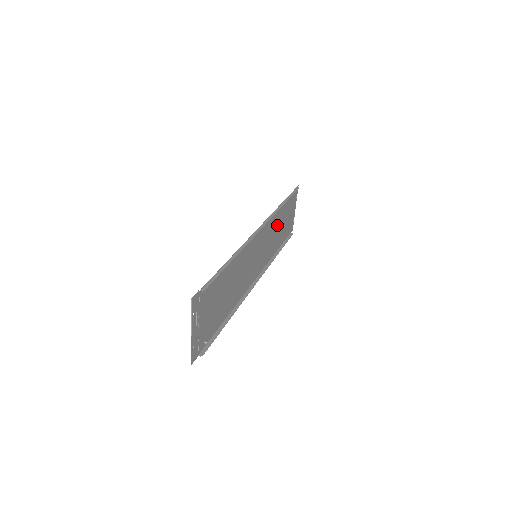
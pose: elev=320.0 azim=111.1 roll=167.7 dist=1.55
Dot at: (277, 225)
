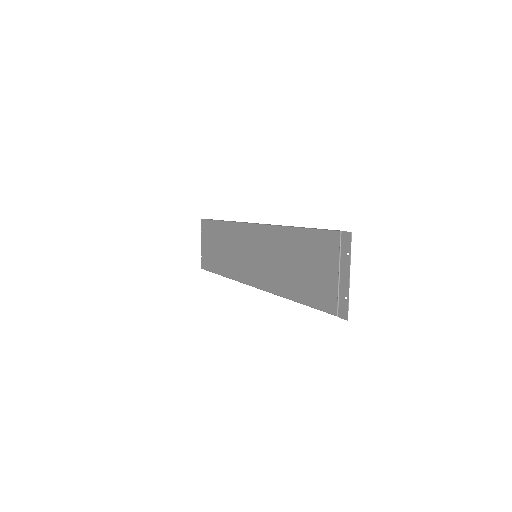
Dot at: (226, 243)
